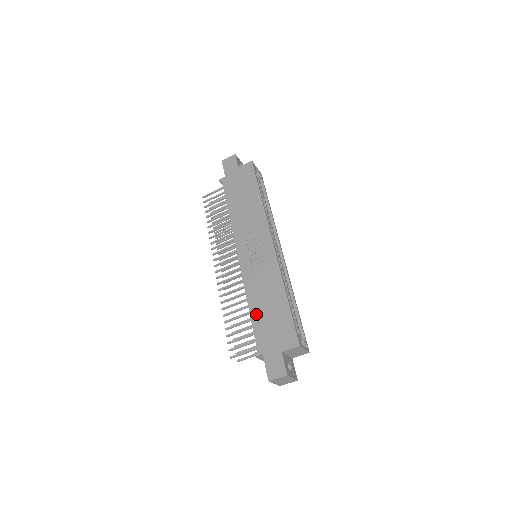
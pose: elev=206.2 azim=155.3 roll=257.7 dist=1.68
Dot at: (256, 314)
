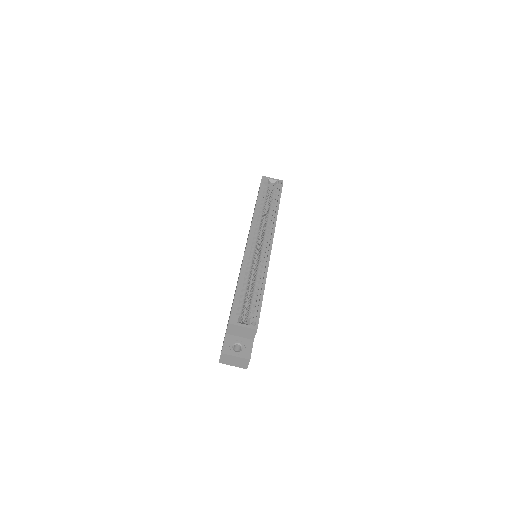
Dot at: occluded
